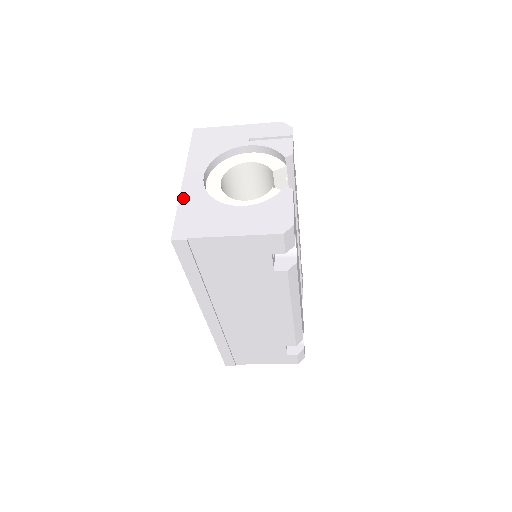
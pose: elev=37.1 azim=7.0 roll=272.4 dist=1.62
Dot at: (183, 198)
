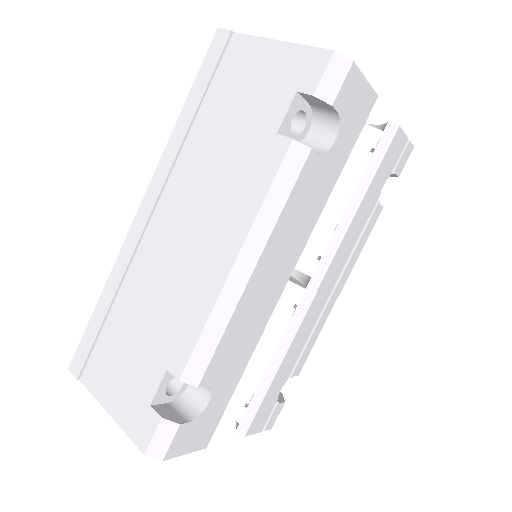
Dot at: occluded
